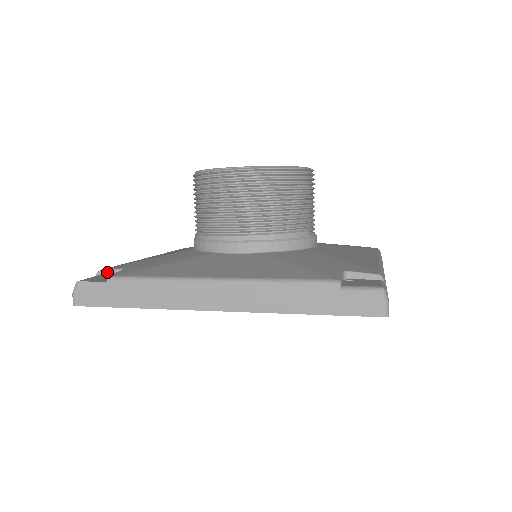
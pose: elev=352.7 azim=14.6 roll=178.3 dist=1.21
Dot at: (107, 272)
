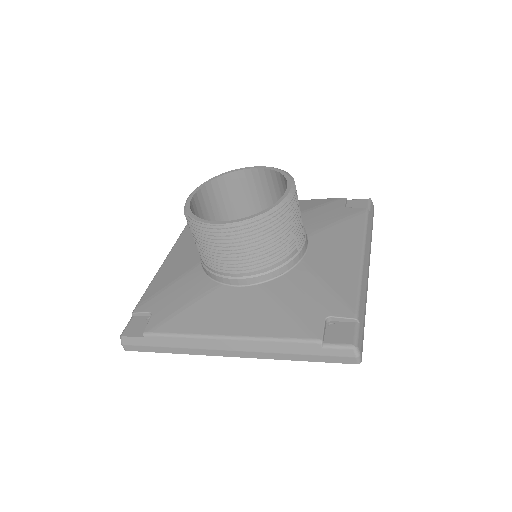
Dot at: (139, 314)
